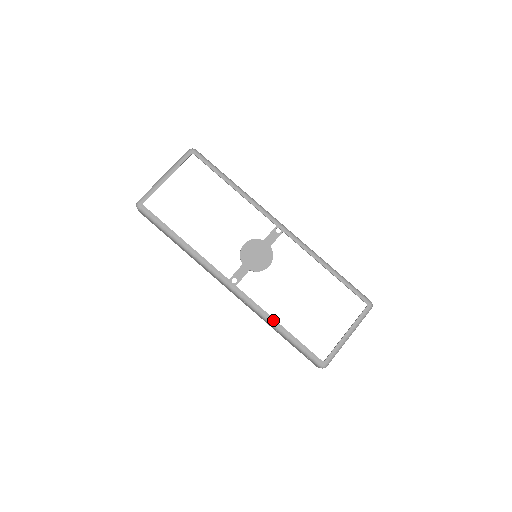
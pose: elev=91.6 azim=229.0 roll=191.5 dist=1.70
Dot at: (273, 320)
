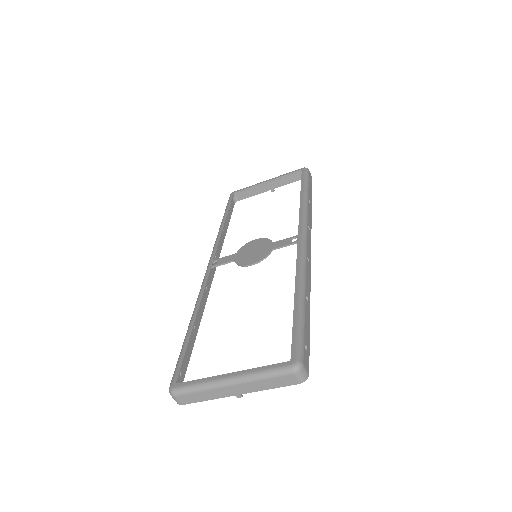
Dot at: (196, 310)
